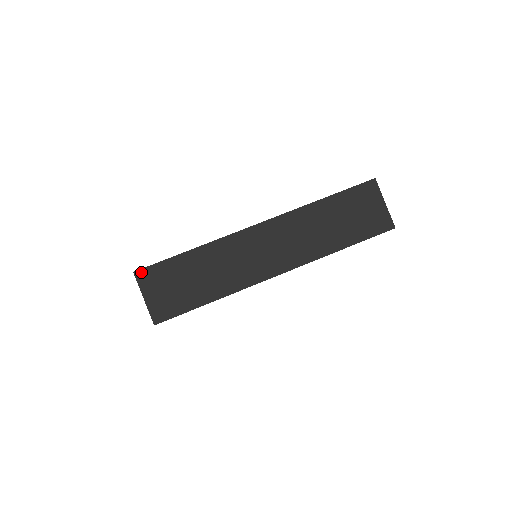
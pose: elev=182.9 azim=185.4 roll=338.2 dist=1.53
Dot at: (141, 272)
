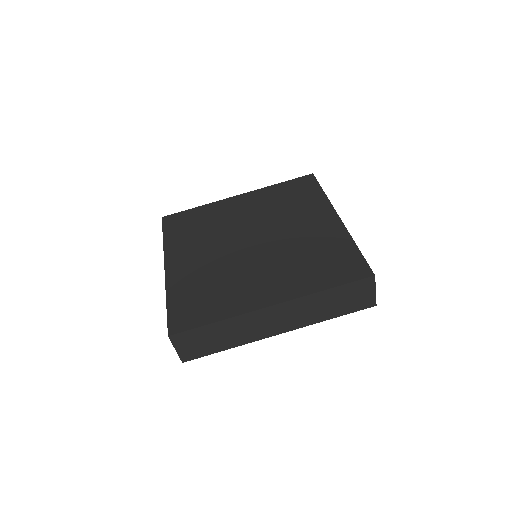
Dot at: (174, 336)
